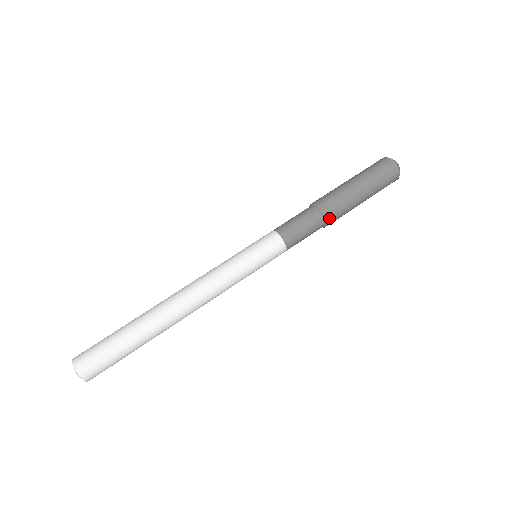
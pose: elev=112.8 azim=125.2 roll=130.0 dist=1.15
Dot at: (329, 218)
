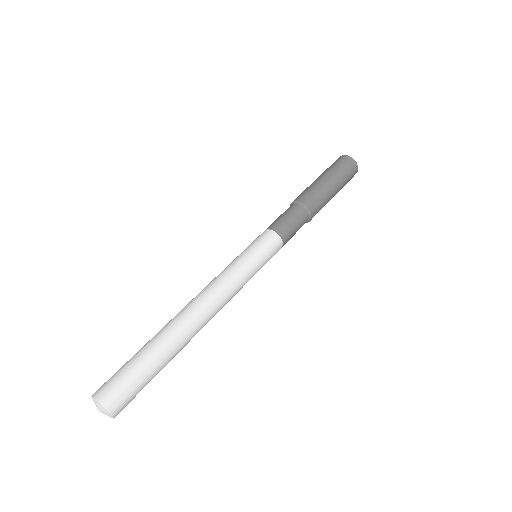
Dot at: (313, 213)
